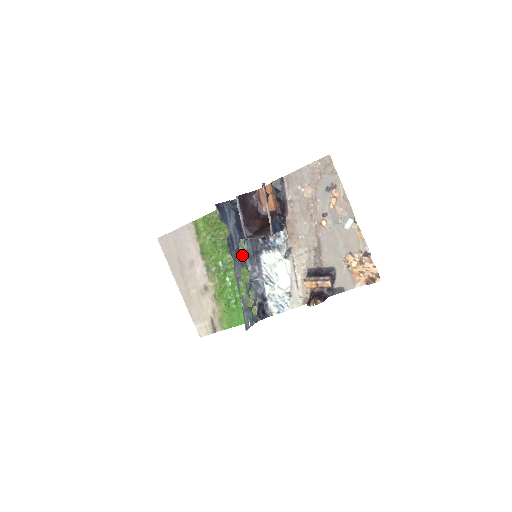
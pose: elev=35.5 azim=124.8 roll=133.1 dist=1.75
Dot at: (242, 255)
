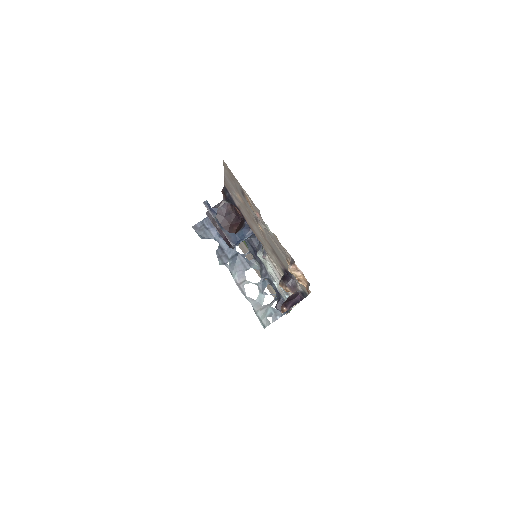
Dot at: occluded
